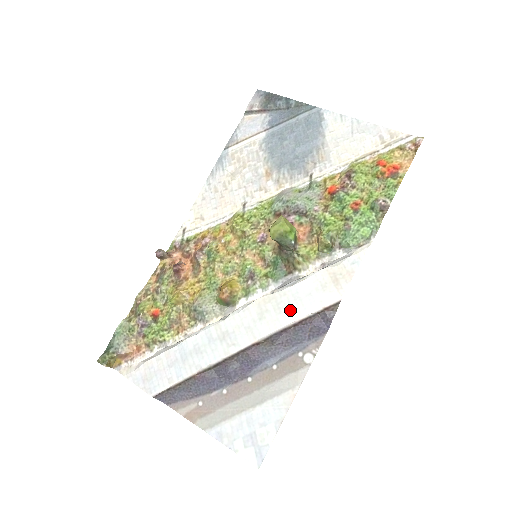
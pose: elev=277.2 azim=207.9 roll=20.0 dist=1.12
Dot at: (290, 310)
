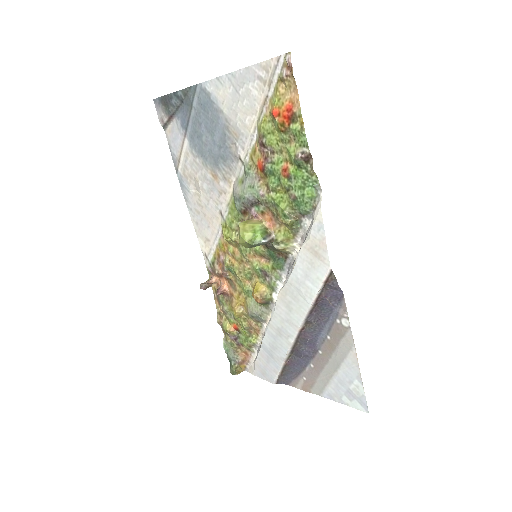
Dot at: (303, 296)
